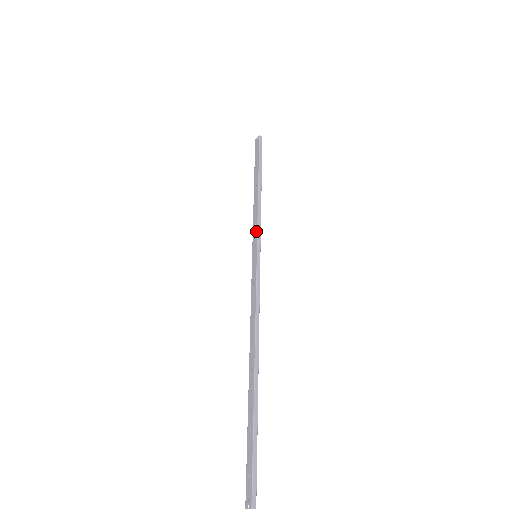
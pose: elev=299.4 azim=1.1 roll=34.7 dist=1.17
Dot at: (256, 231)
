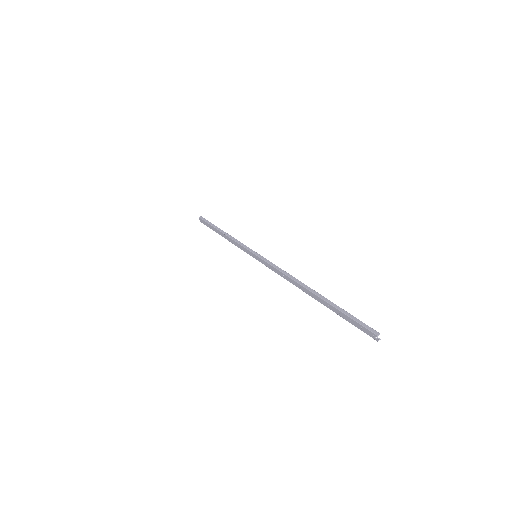
Dot at: (243, 248)
